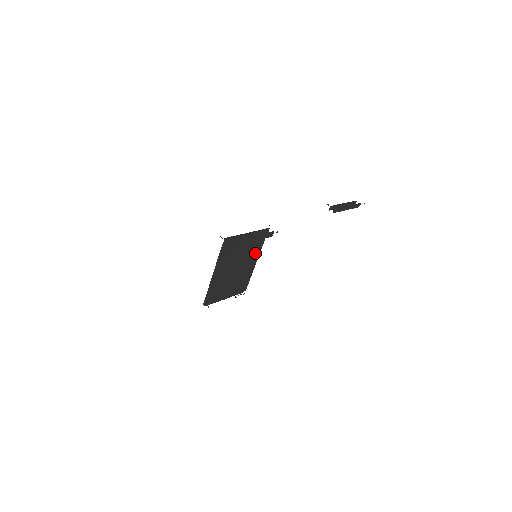
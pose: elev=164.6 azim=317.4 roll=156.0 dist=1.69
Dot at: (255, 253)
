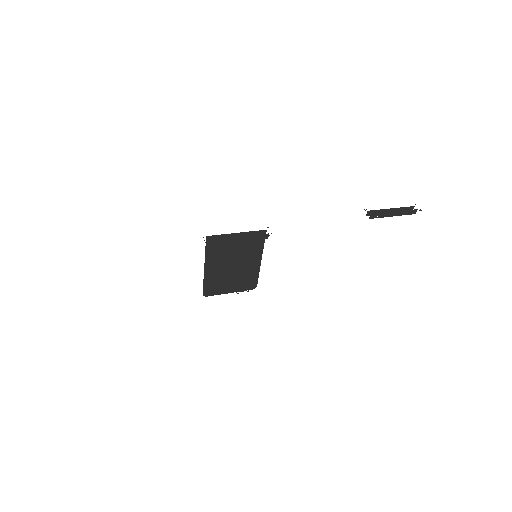
Dot at: (256, 253)
